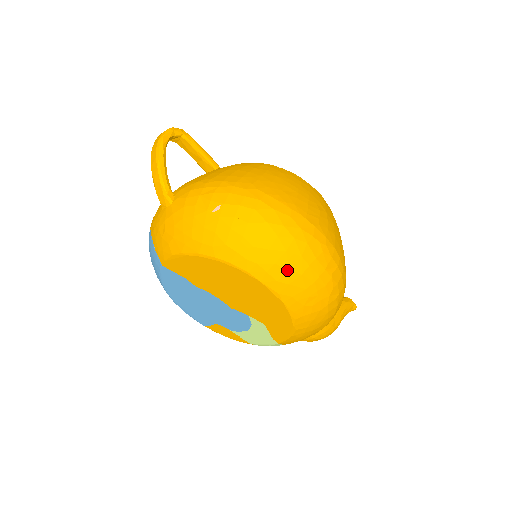
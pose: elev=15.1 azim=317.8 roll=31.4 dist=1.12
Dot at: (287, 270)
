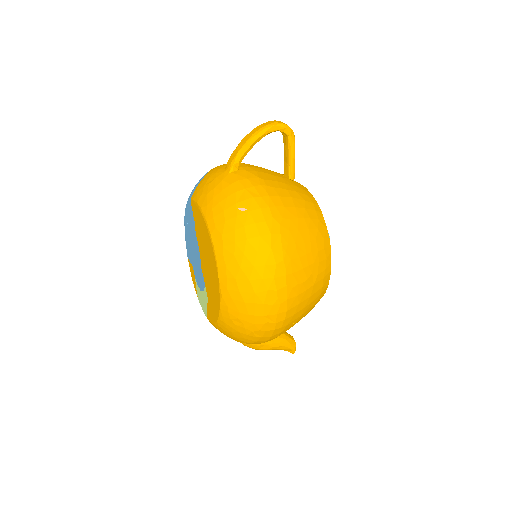
Dot at: (239, 290)
